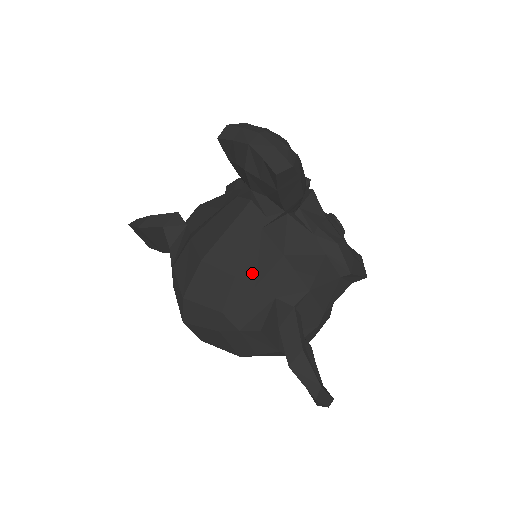
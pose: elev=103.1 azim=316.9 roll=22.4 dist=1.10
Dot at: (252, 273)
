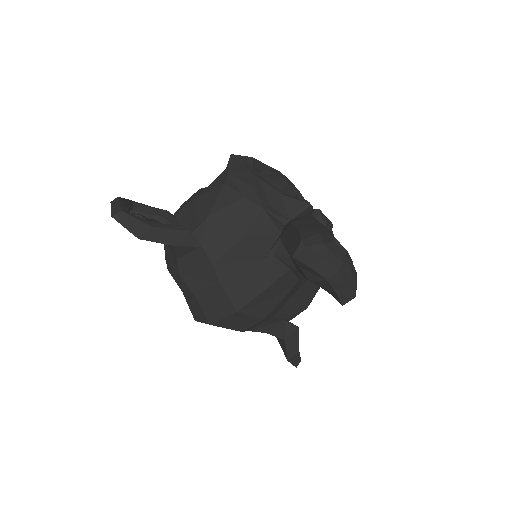
Dot at: (275, 312)
